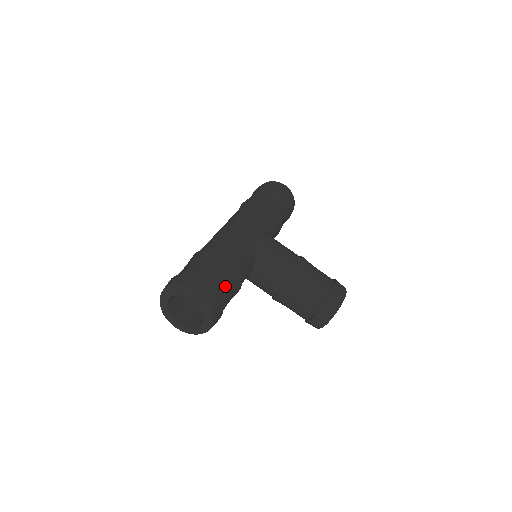
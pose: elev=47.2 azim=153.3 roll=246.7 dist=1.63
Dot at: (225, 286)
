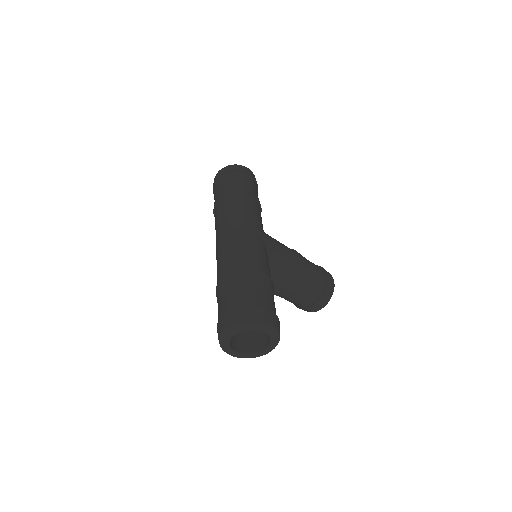
Dot at: occluded
